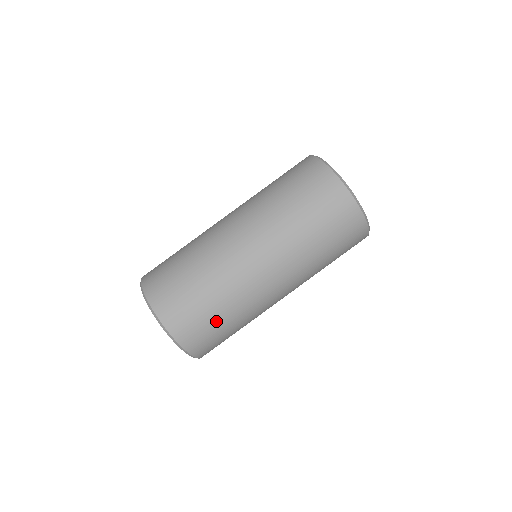
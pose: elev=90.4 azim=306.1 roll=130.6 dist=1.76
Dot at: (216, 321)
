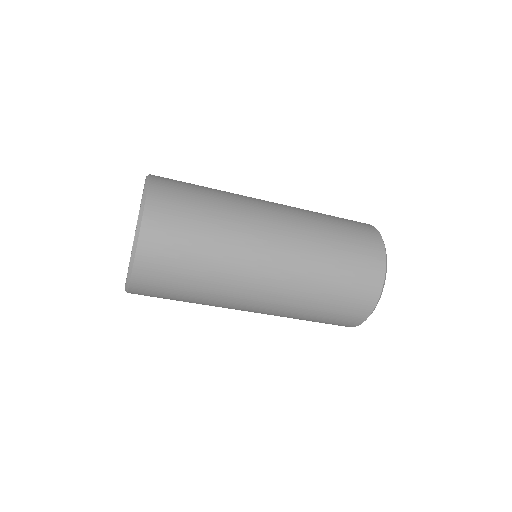
Dot at: occluded
